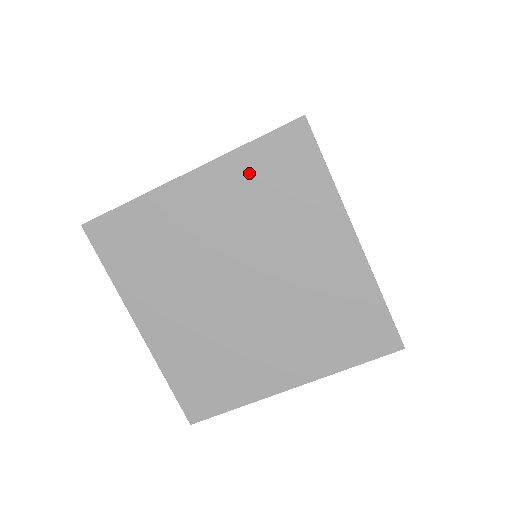
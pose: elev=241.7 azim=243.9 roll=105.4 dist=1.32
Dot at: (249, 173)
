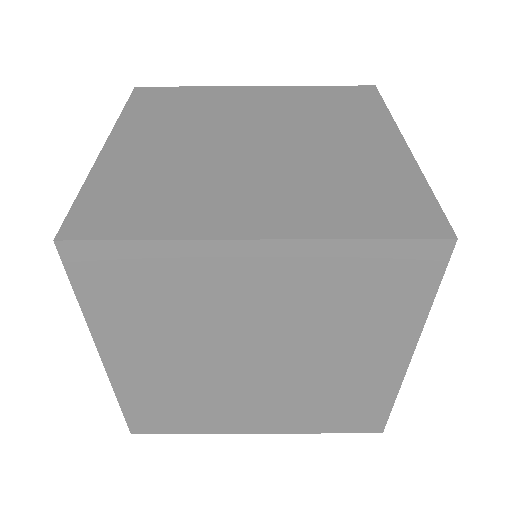
Dot at: (311, 96)
